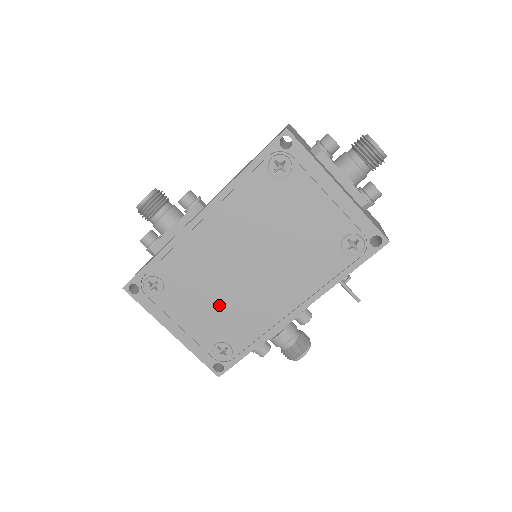
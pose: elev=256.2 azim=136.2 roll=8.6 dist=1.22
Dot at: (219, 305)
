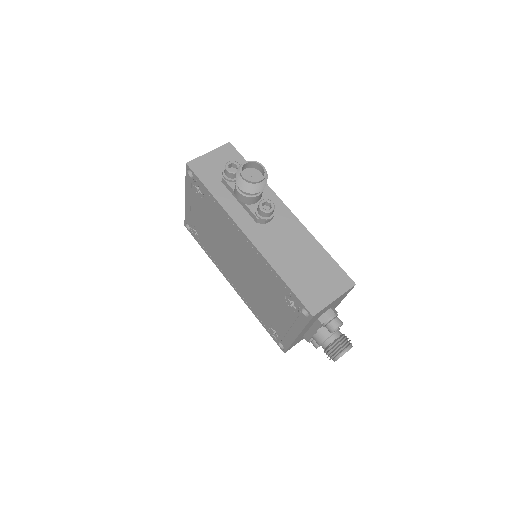
Dot at: (213, 236)
